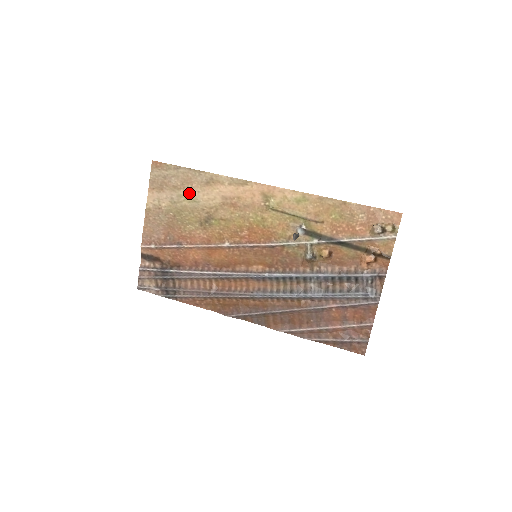
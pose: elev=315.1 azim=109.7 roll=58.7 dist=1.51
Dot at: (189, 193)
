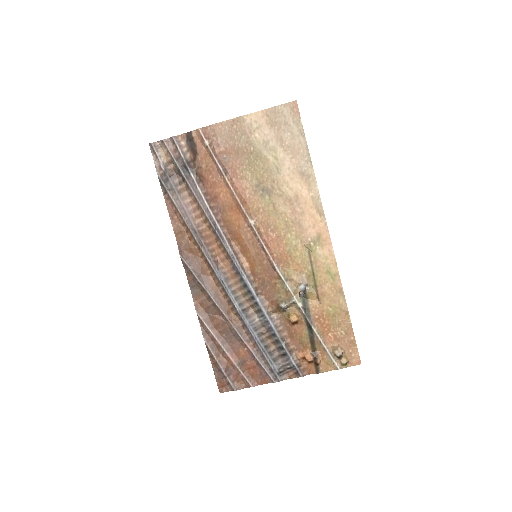
Dot at: (283, 158)
